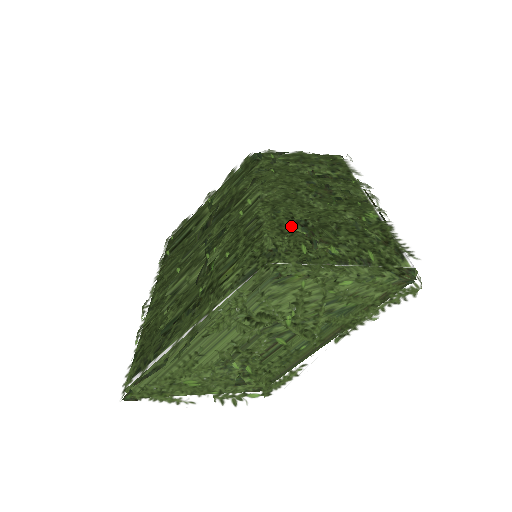
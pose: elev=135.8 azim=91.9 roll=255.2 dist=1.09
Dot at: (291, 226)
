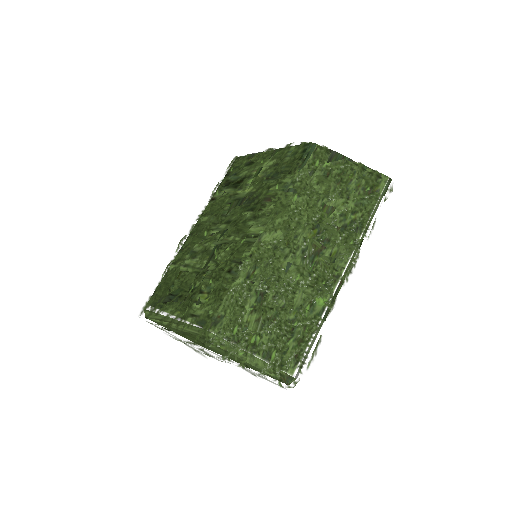
Dot at: (246, 299)
